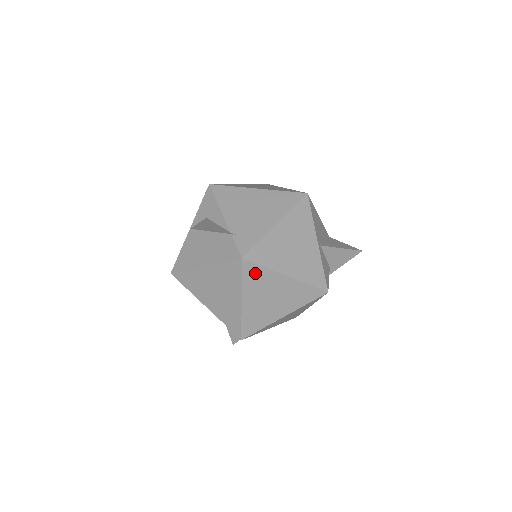
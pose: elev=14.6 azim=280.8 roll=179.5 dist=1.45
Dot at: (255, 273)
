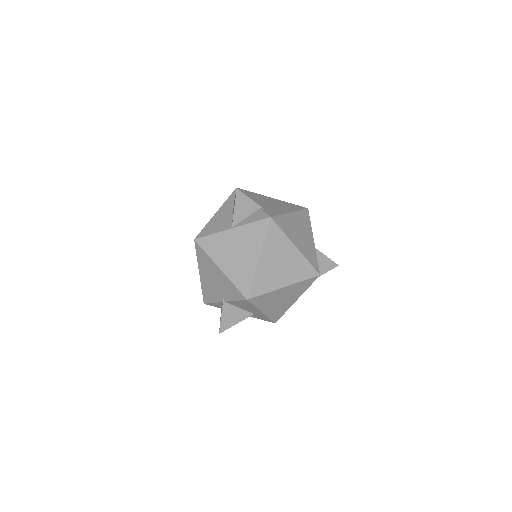
Dot at: (276, 235)
